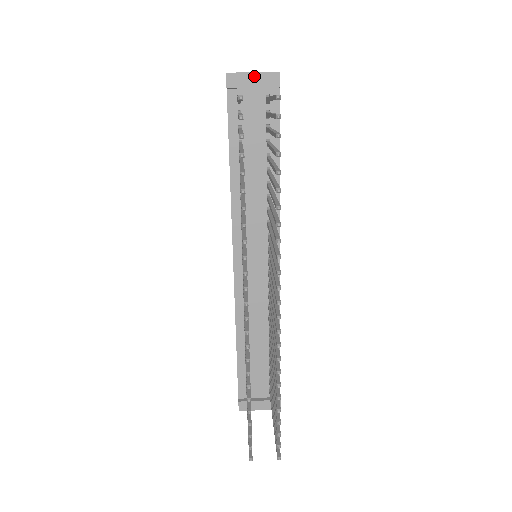
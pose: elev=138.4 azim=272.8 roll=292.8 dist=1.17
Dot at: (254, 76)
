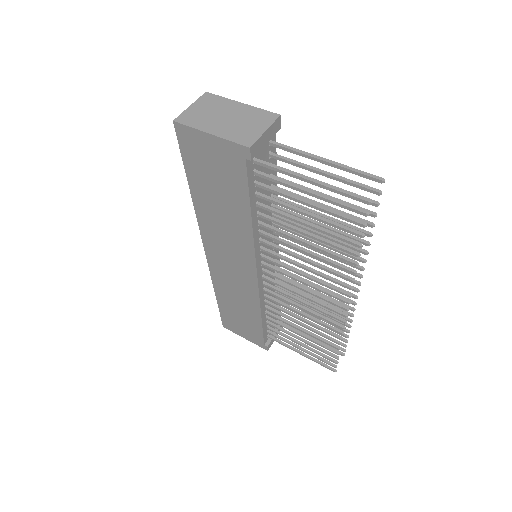
Dot at: (266, 134)
